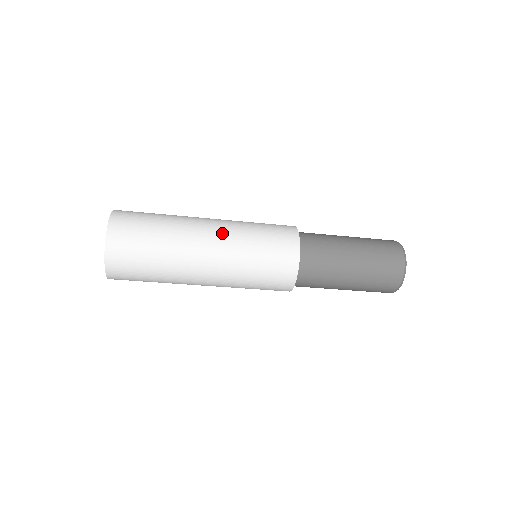
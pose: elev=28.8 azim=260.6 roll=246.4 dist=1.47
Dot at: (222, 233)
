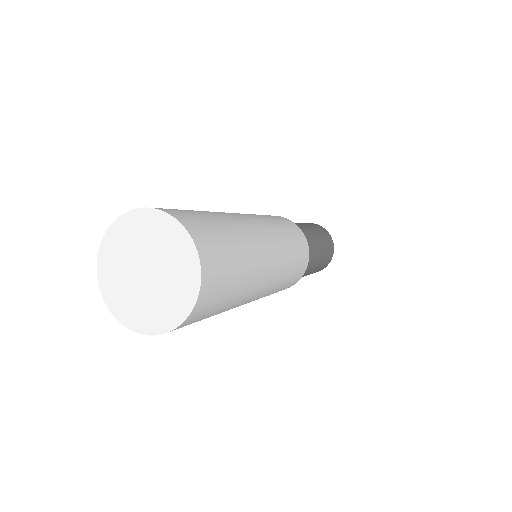
Dot at: (266, 292)
